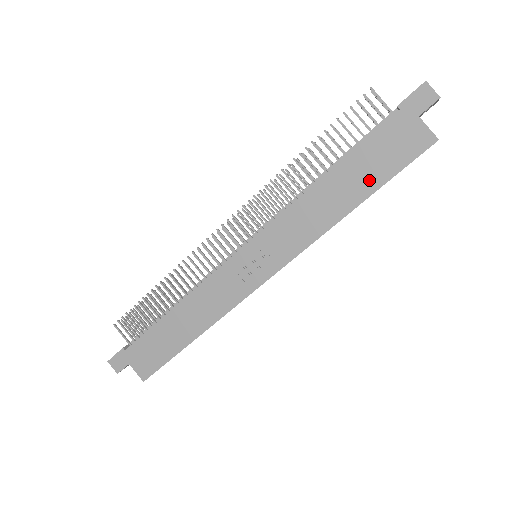
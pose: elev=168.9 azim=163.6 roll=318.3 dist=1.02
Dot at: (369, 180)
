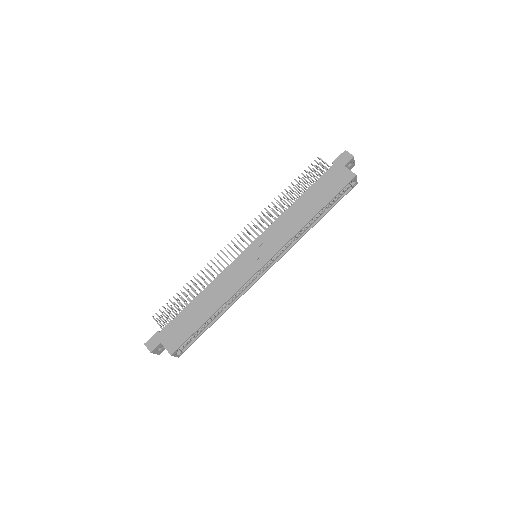
Dot at: (322, 199)
